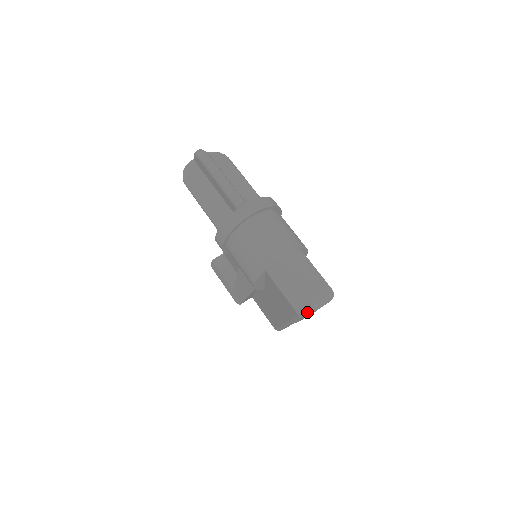
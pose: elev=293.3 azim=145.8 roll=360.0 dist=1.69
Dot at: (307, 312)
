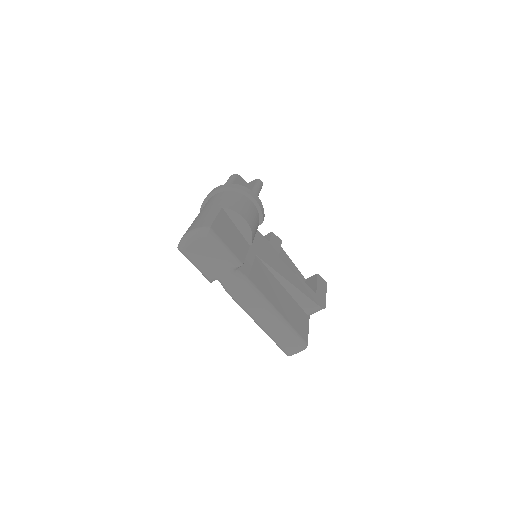
Dot at: (181, 243)
